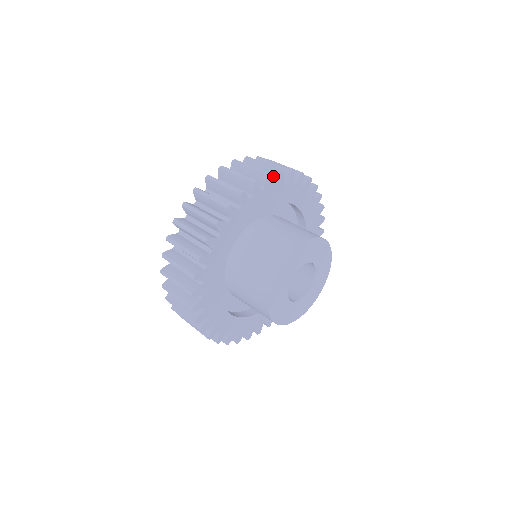
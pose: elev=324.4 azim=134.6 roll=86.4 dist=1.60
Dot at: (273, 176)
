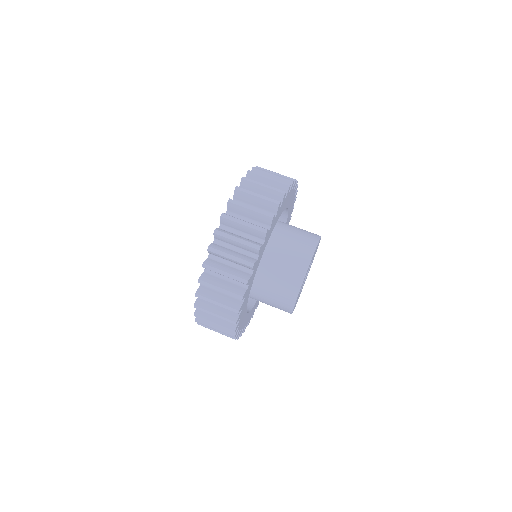
Dot at: occluded
